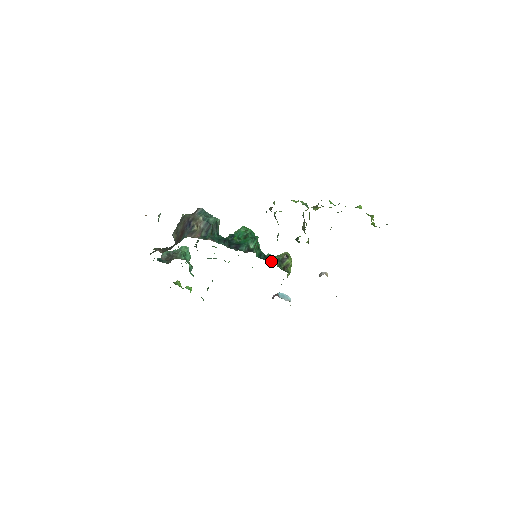
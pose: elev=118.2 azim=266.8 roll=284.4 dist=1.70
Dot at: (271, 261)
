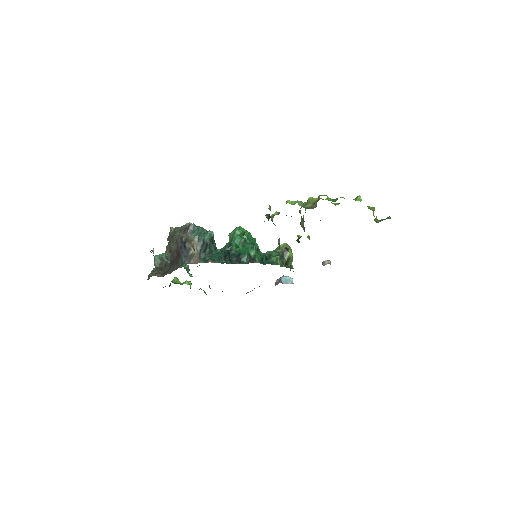
Dot at: (274, 263)
